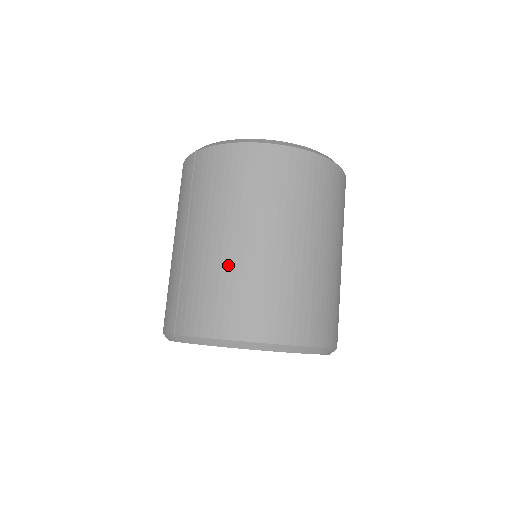
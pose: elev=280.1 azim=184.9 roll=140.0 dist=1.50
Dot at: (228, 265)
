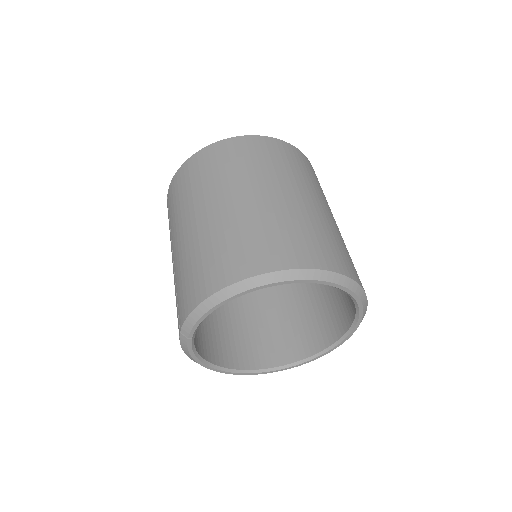
Dot at: (199, 239)
